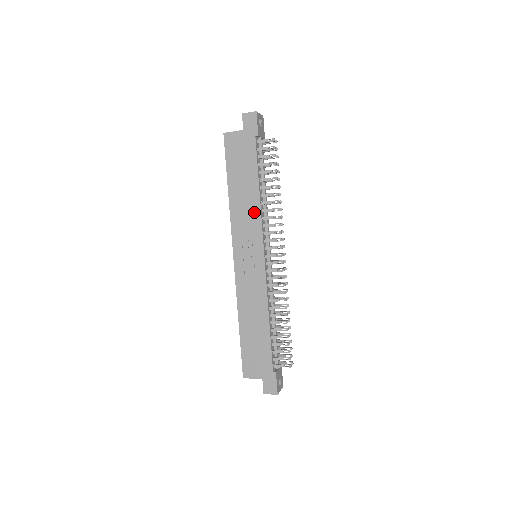
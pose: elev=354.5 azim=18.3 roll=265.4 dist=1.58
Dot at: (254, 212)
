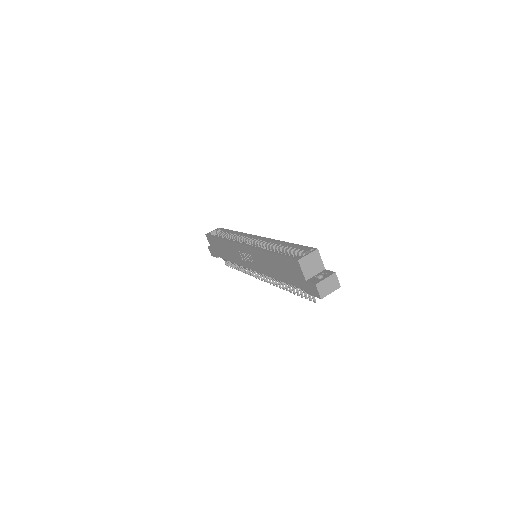
Dot at: (267, 271)
